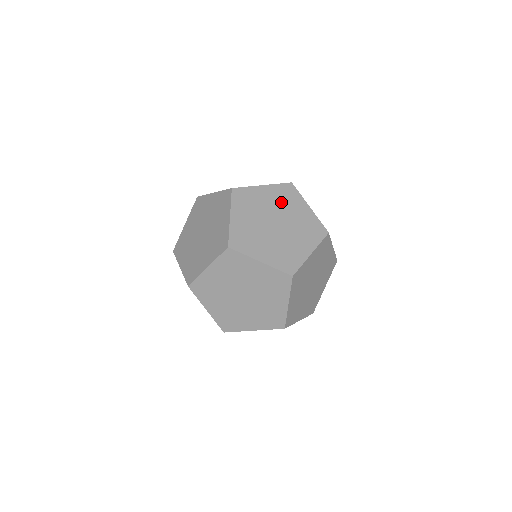
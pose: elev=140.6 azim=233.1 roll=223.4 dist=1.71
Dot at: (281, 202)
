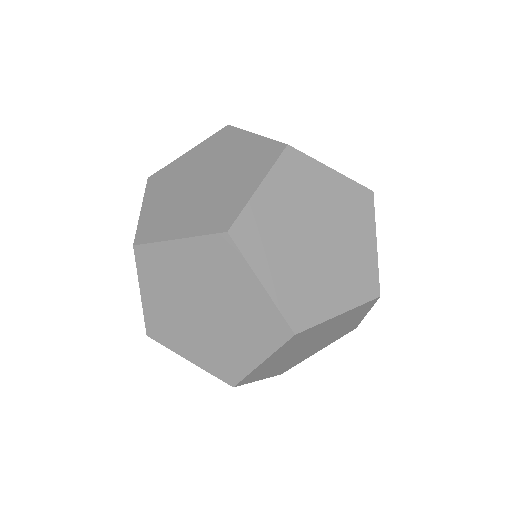
Dot at: (299, 194)
